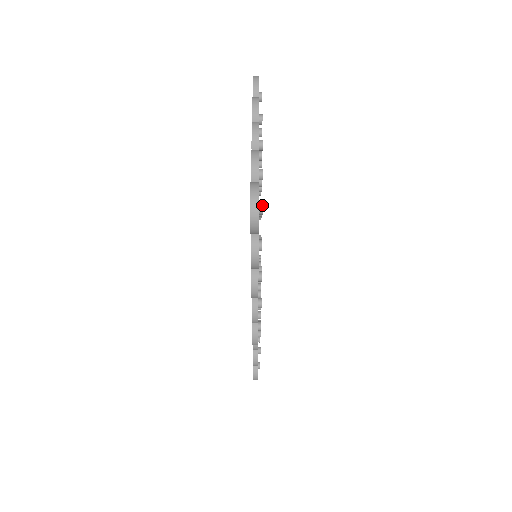
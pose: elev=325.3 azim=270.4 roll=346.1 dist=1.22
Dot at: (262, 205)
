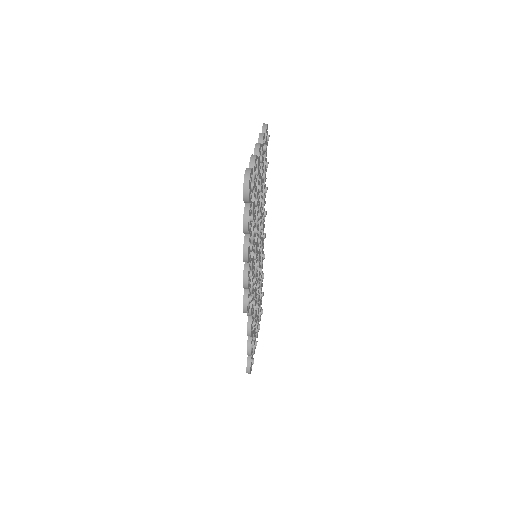
Dot at: (253, 182)
